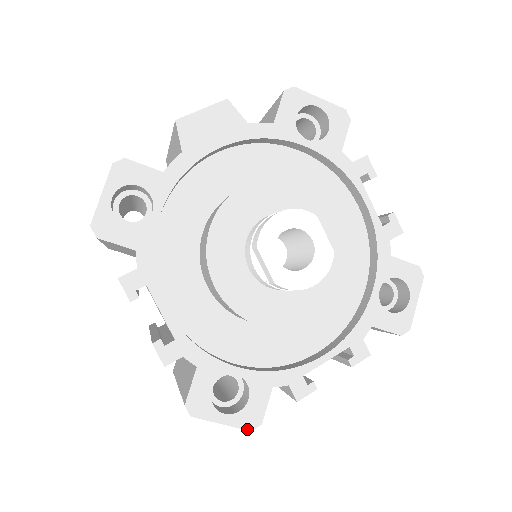
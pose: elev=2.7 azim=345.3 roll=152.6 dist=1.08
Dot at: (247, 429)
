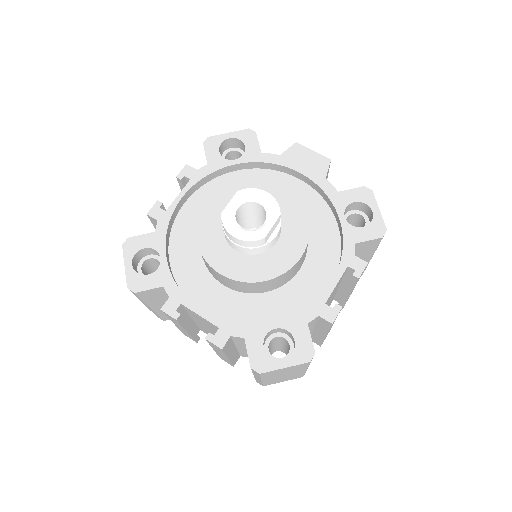
Dot at: (128, 284)
